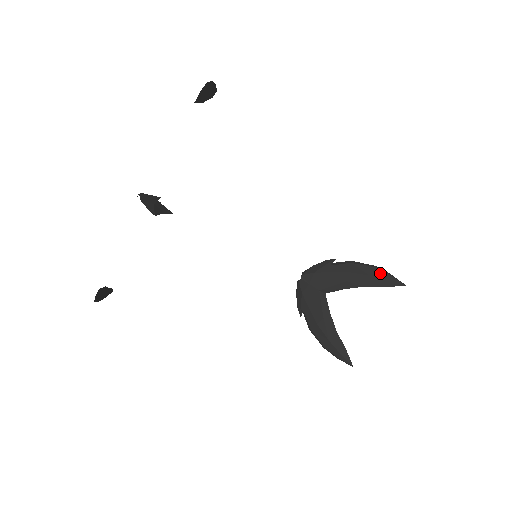
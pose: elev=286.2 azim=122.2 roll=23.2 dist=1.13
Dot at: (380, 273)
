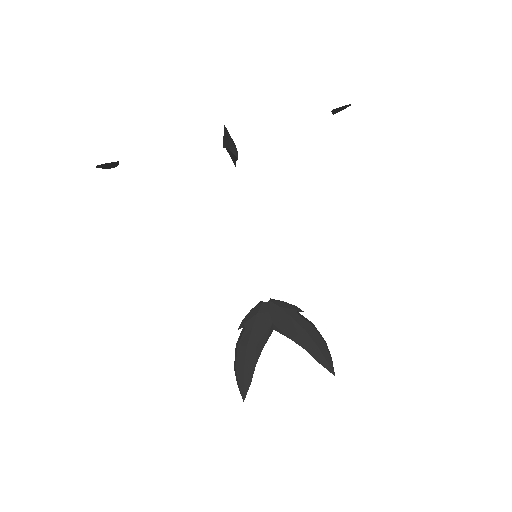
Dot at: (326, 351)
